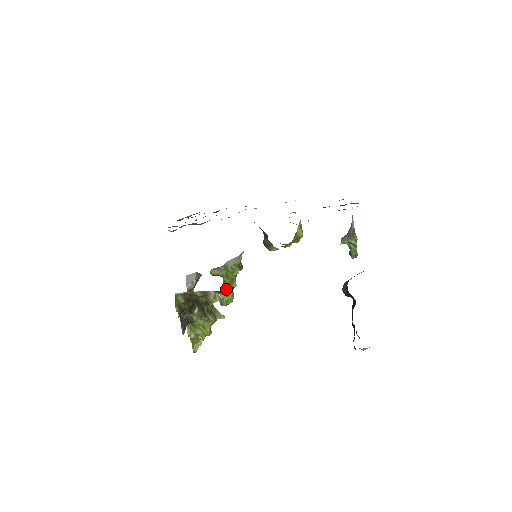
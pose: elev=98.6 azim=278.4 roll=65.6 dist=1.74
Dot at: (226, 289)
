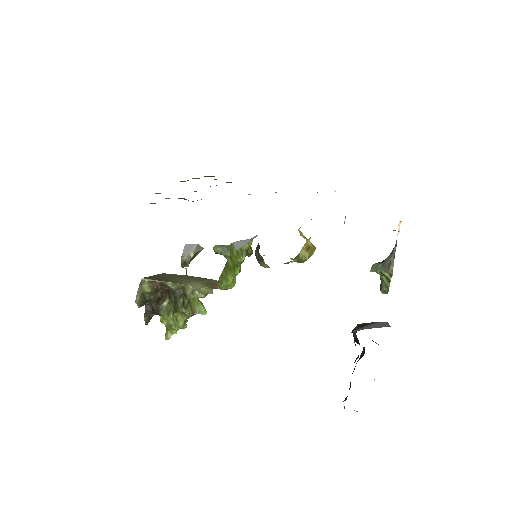
Dot at: (227, 273)
